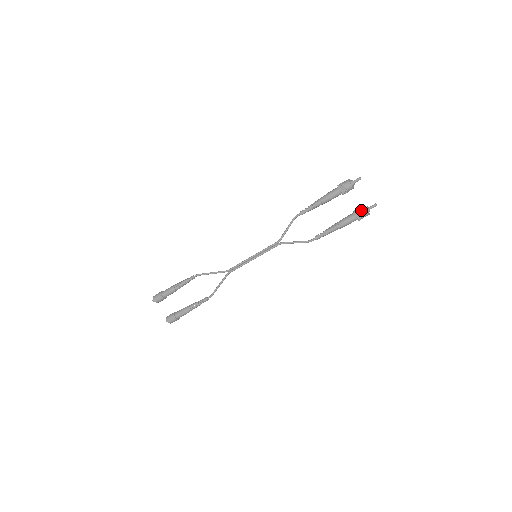
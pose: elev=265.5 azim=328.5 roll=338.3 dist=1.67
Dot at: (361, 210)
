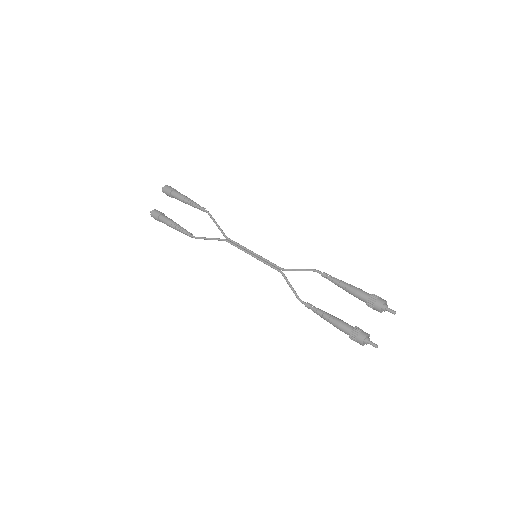
Dot at: (362, 334)
